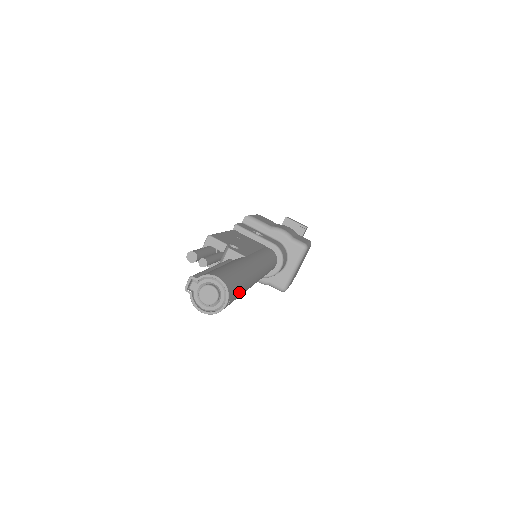
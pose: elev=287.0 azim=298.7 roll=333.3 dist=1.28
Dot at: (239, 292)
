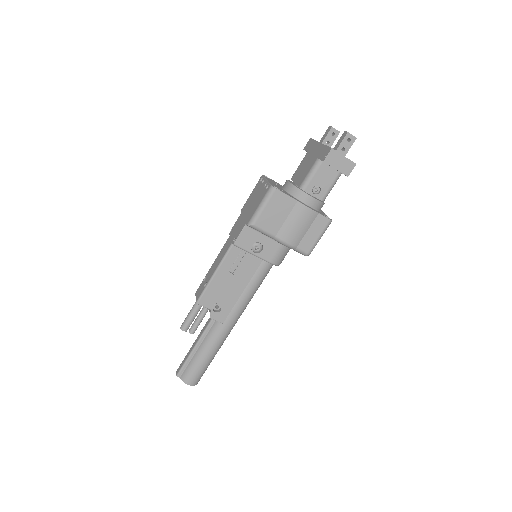
Dot at: occluded
